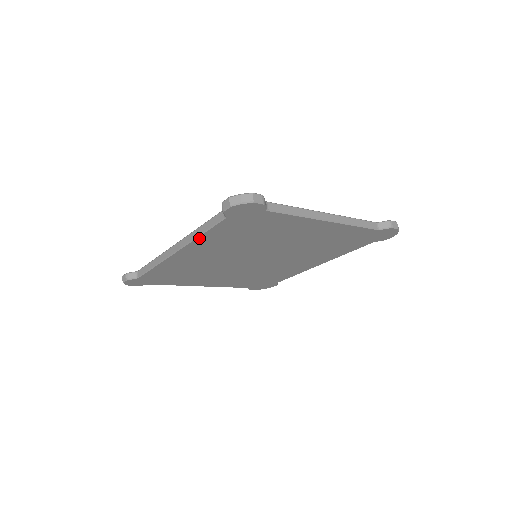
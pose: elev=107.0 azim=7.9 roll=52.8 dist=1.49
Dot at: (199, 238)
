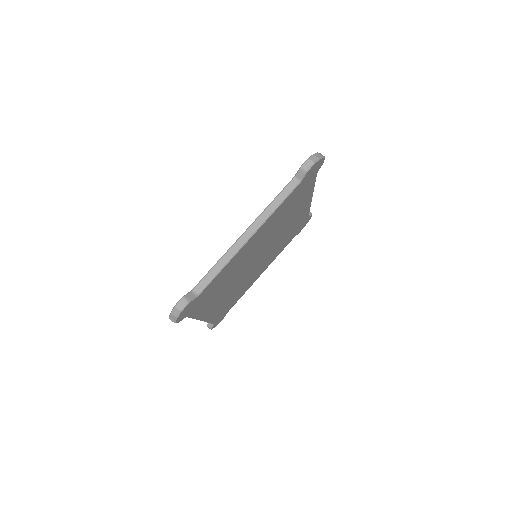
Dot at: (197, 317)
